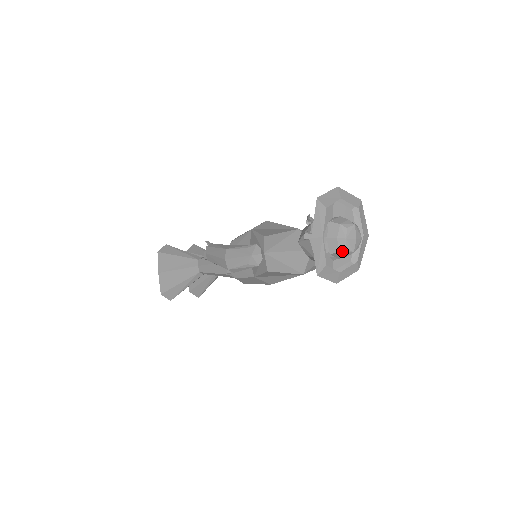
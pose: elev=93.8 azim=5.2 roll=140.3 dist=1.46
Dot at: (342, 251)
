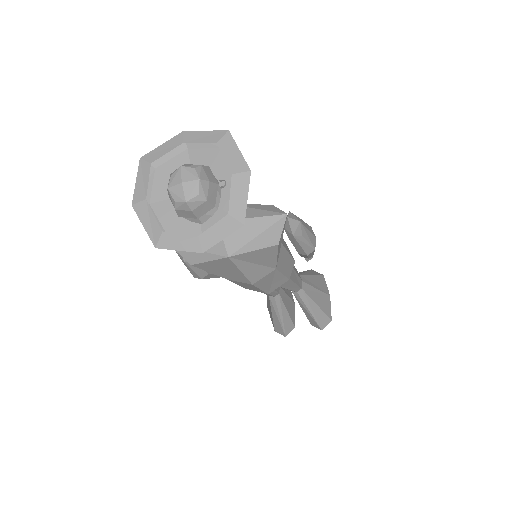
Dot at: (176, 206)
